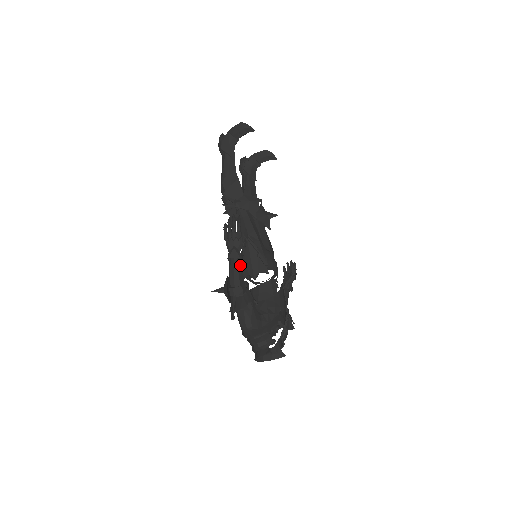
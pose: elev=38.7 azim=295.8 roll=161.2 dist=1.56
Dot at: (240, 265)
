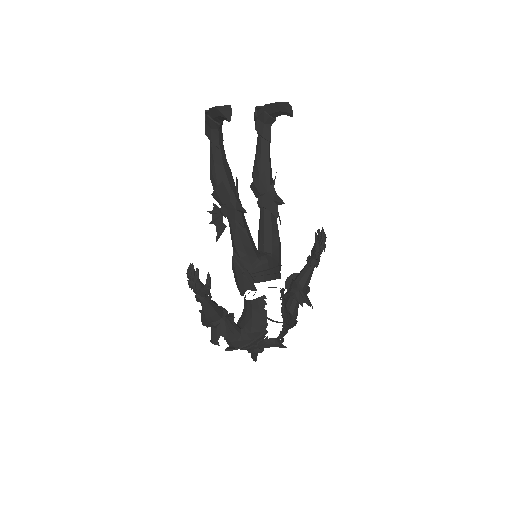
Dot at: (209, 305)
